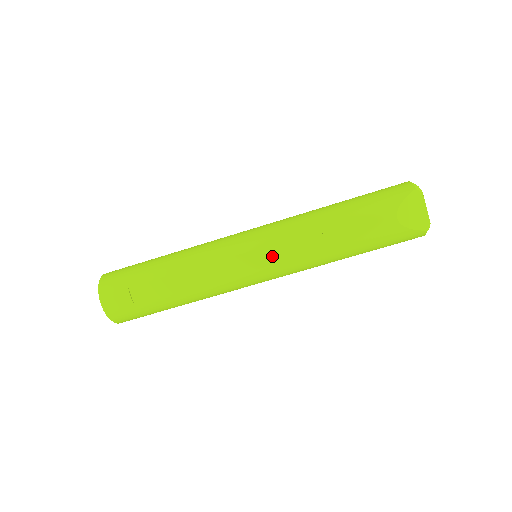
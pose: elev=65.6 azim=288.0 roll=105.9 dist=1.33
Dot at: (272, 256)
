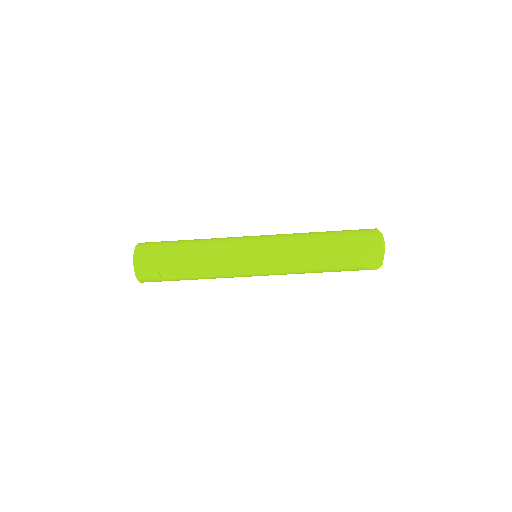
Dot at: (270, 269)
